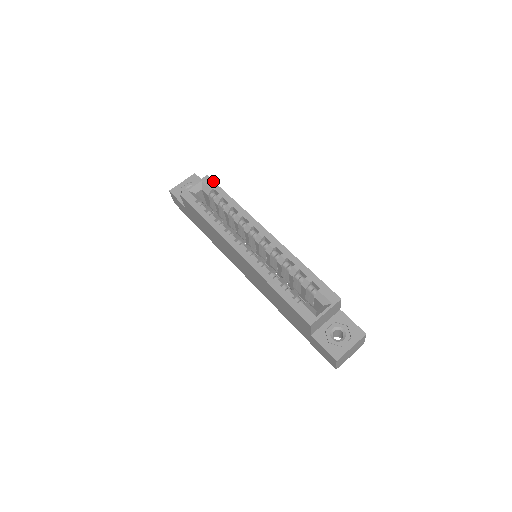
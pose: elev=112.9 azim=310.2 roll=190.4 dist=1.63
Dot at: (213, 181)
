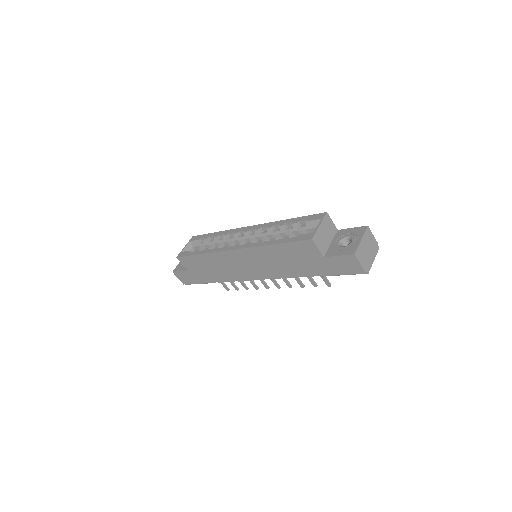
Dot at: (198, 235)
